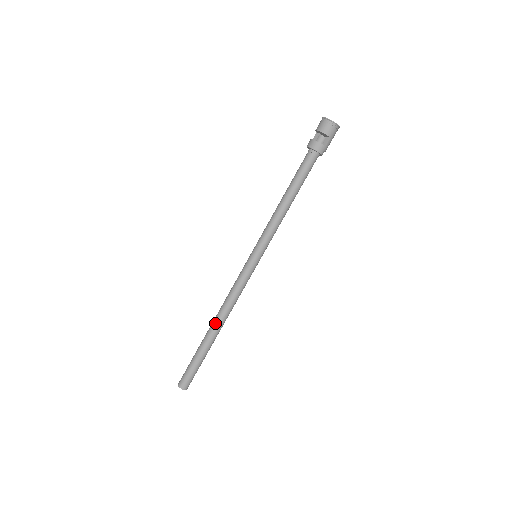
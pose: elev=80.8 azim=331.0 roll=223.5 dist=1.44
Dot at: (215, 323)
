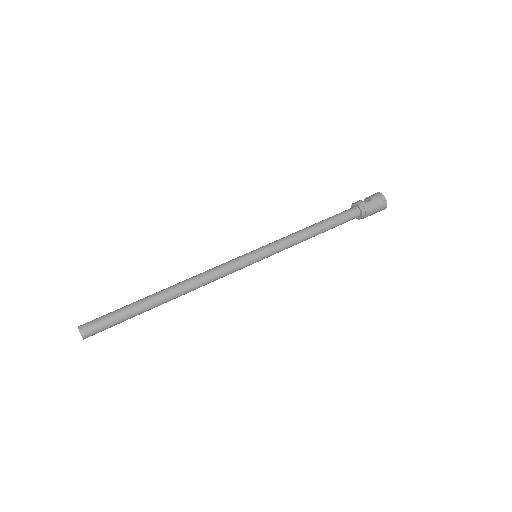
Dot at: (172, 286)
